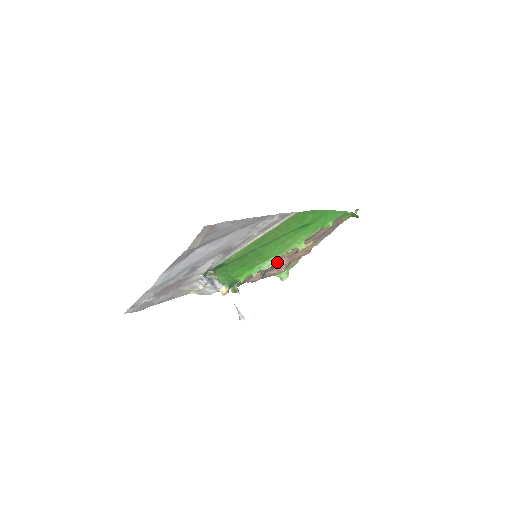
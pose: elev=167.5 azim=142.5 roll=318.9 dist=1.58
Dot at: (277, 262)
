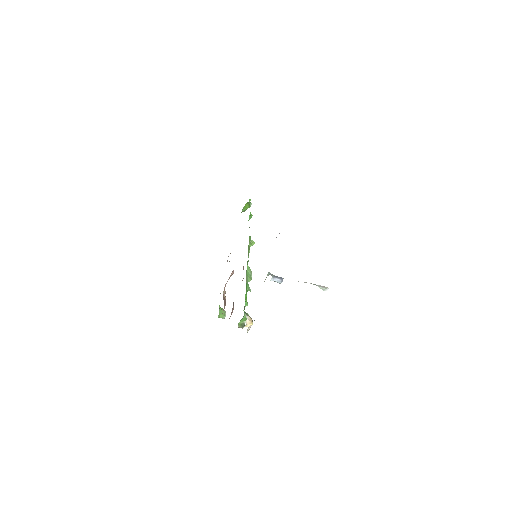
Dot at: occluded
